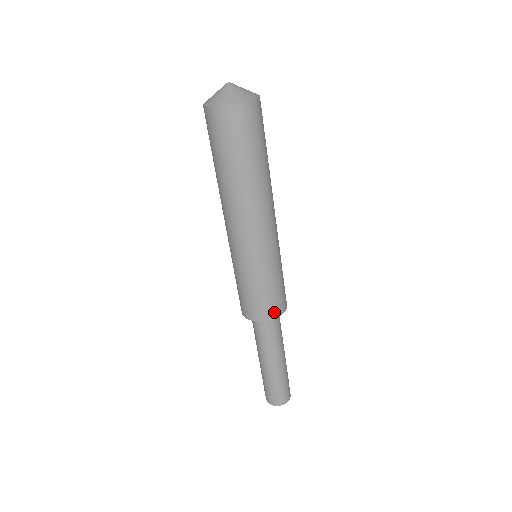
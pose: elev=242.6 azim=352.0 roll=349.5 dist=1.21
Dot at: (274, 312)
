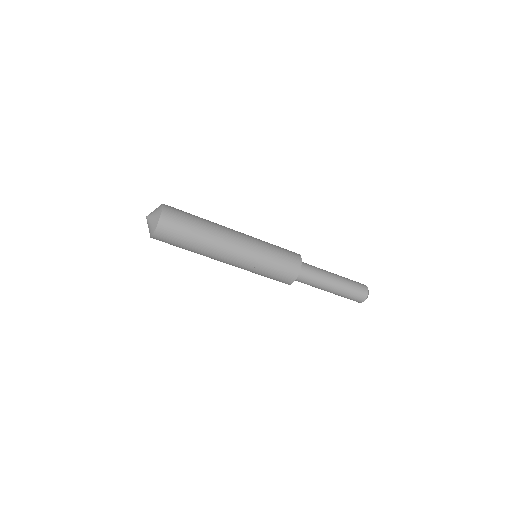
Dot at: (288, 281)
